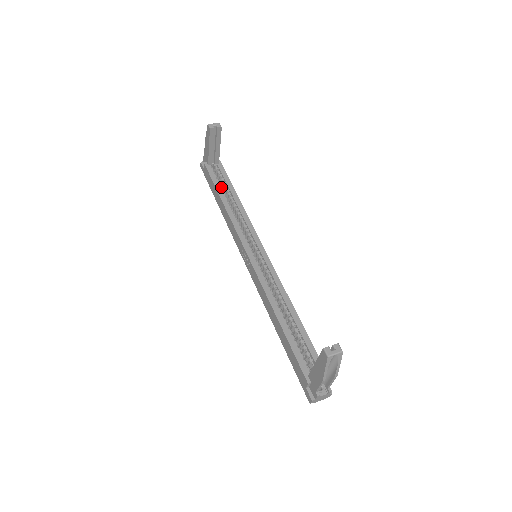
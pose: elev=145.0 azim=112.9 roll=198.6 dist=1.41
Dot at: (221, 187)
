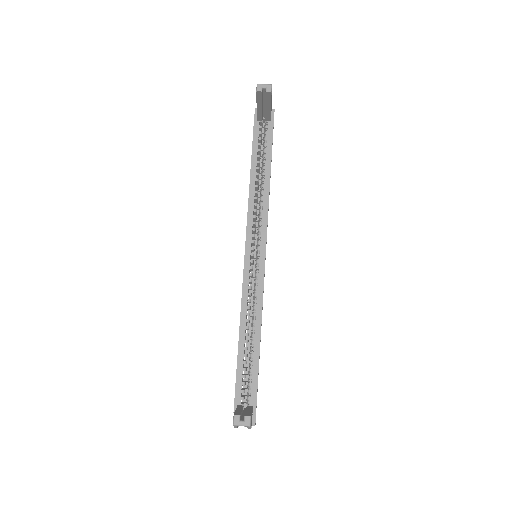
Dot at: (258, 156)
